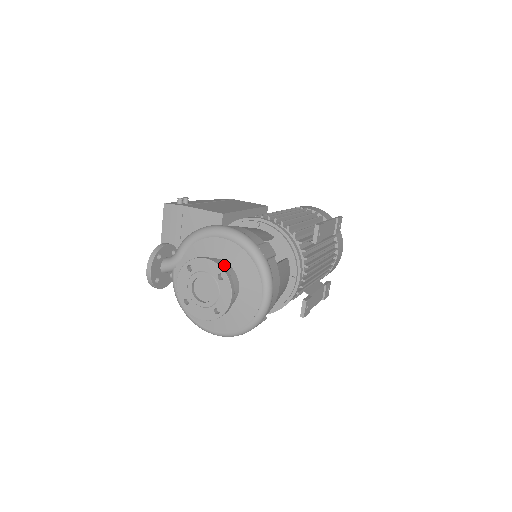
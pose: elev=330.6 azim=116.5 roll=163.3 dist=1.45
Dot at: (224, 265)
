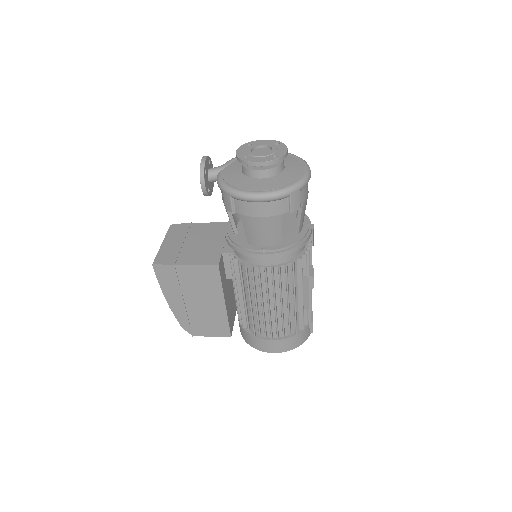
Dot at: occluded
